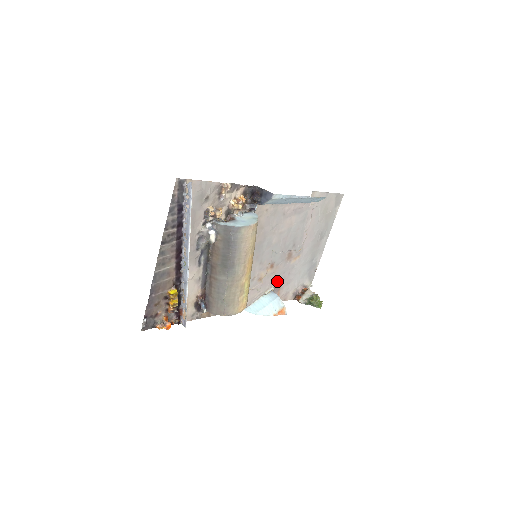
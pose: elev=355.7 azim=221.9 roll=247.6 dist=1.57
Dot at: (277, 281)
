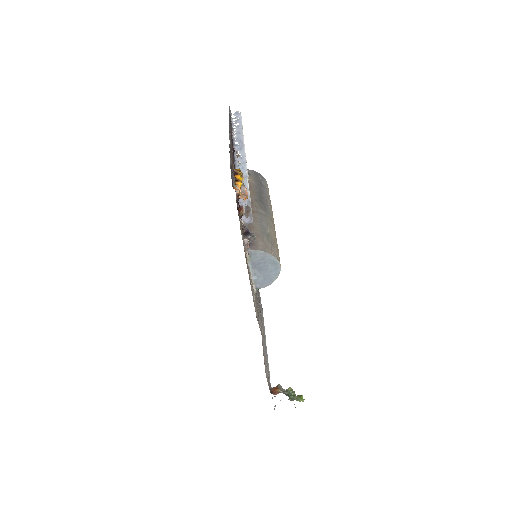
Dot at: occluded
